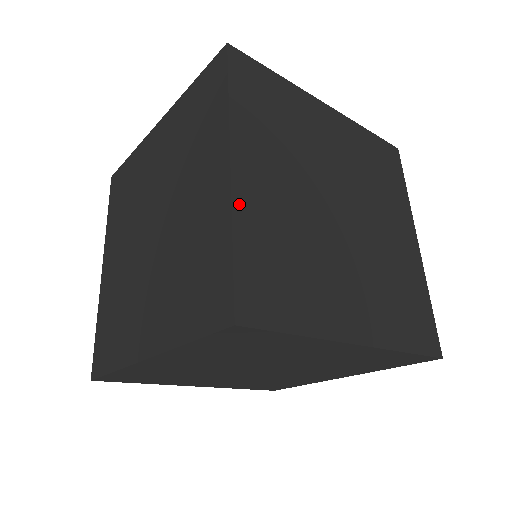
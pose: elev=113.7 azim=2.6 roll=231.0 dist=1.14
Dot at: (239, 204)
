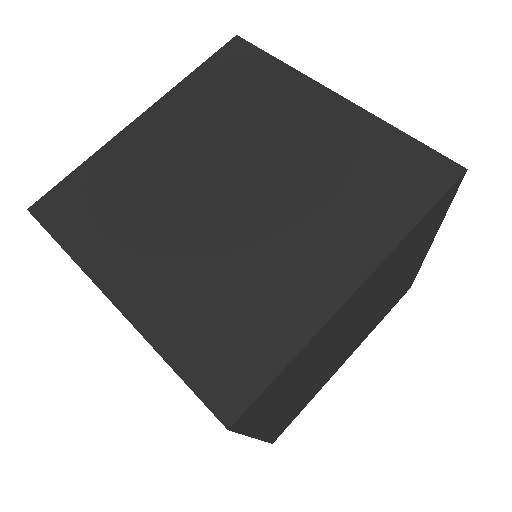
Dot at: (147, 326)
